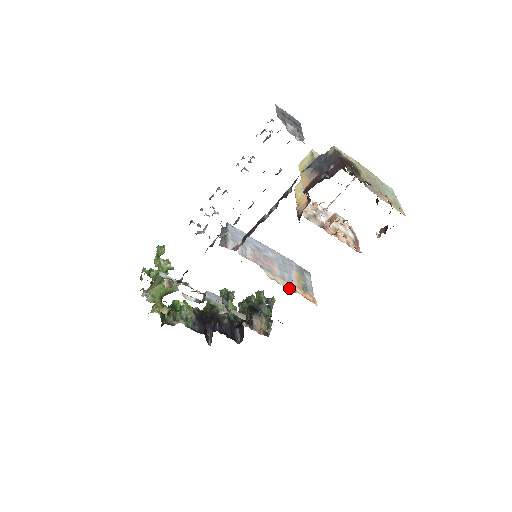
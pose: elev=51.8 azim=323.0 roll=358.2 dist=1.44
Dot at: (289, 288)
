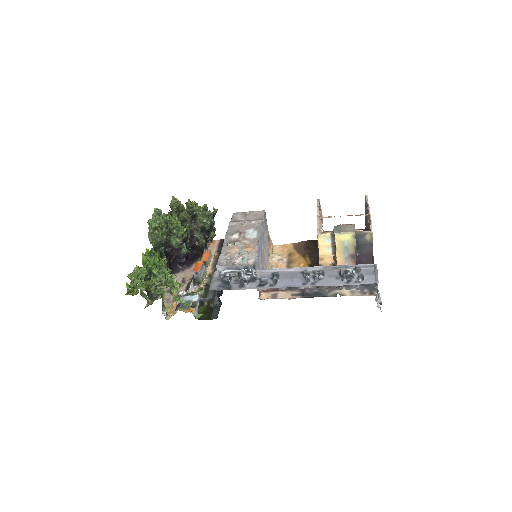
Dot at: (269, 259)
